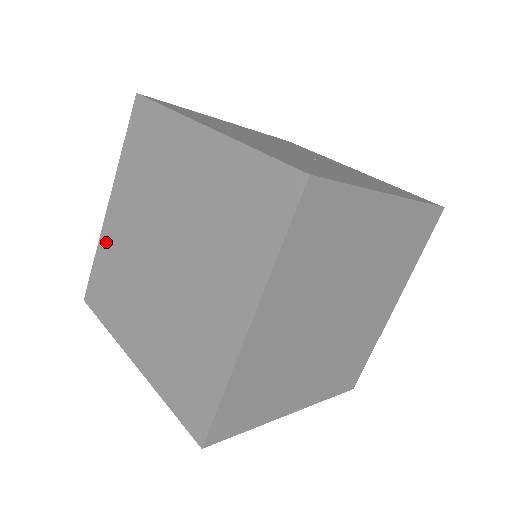
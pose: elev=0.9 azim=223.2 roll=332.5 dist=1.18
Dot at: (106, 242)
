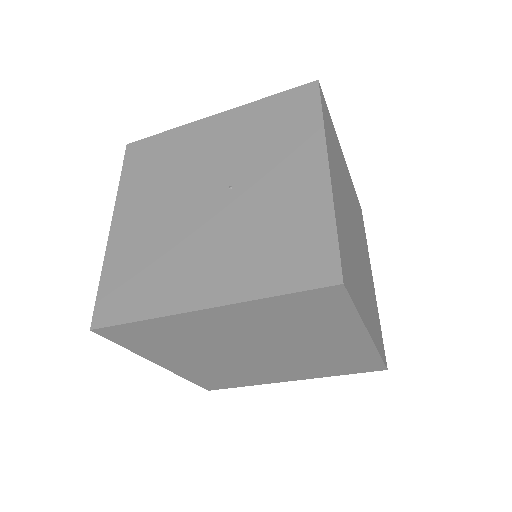
Dot at: (188, 374)
